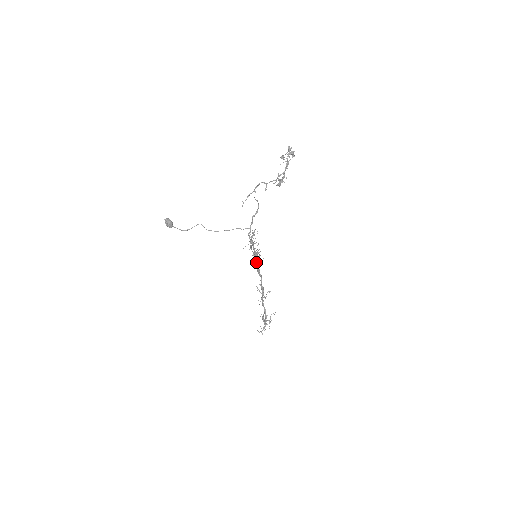
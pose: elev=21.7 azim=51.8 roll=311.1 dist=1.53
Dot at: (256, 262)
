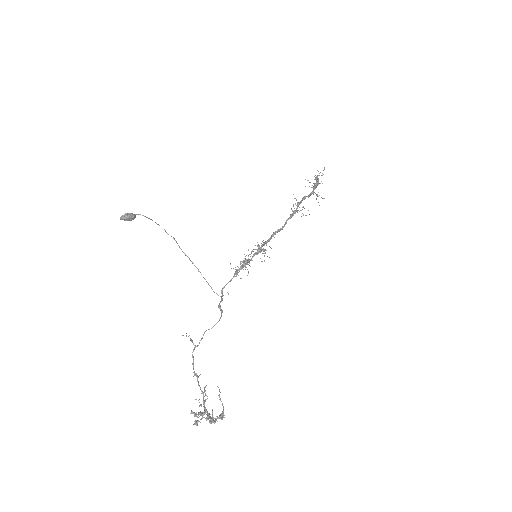
Dot at: (265, 242)
